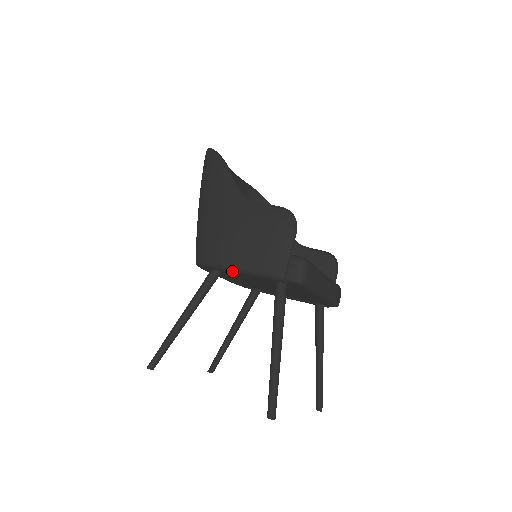
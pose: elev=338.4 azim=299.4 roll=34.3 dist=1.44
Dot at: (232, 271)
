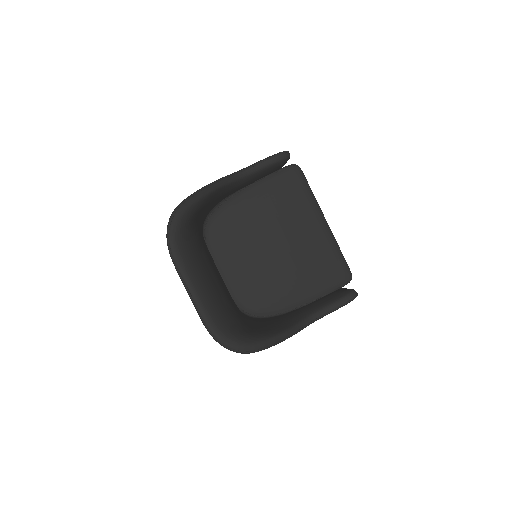
Dot at: occluded
